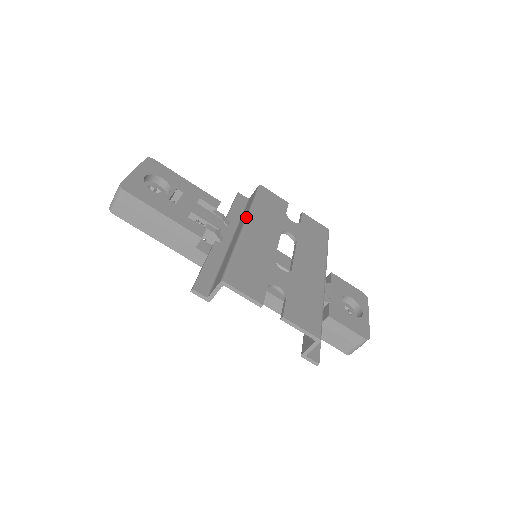
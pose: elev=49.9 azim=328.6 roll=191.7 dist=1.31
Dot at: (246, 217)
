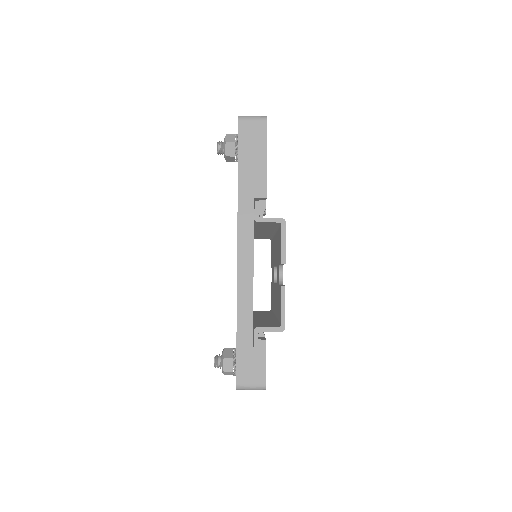
Dot at: occluded
